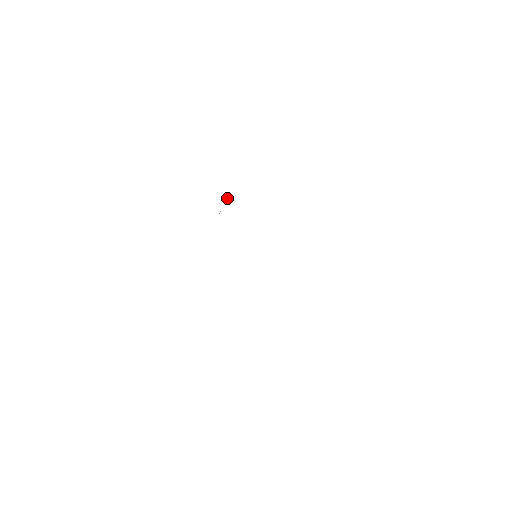
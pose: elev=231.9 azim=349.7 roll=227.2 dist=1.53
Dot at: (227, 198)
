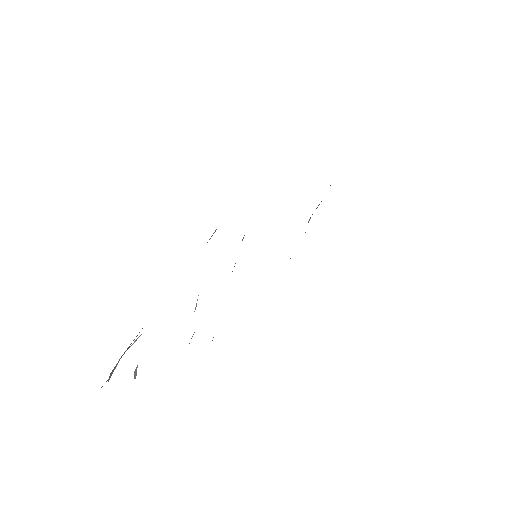
Dot at: occluded
